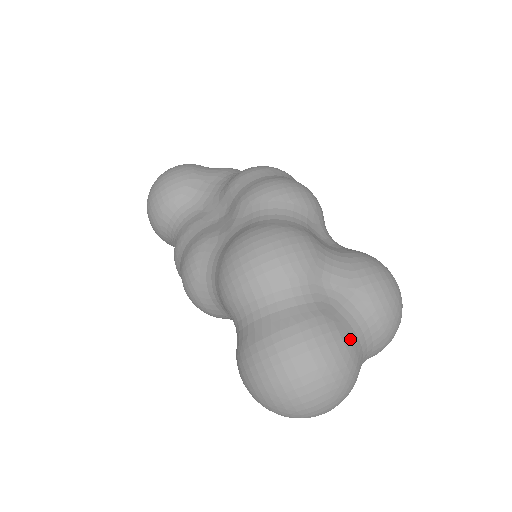
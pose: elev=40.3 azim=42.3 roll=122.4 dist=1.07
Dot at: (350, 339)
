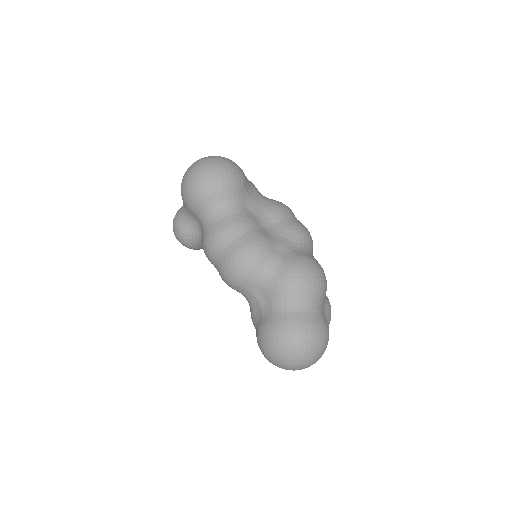
Dot at: occluded
